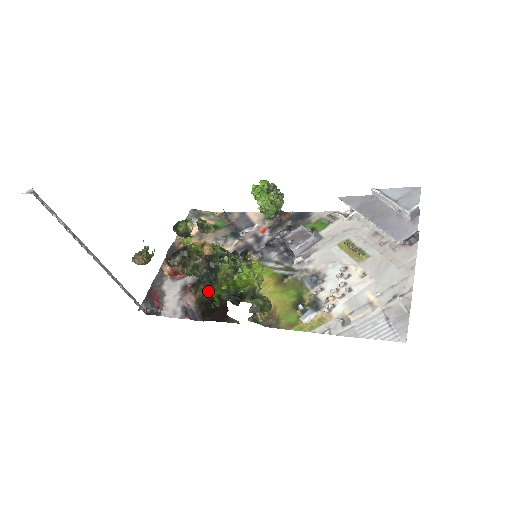
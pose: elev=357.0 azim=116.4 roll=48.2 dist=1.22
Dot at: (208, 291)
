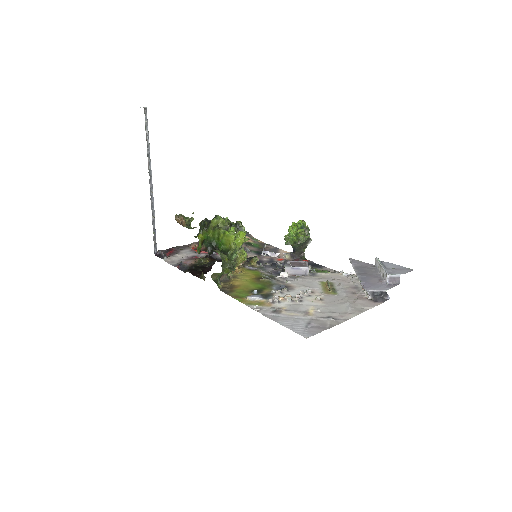
Dot at: (199, 235)
